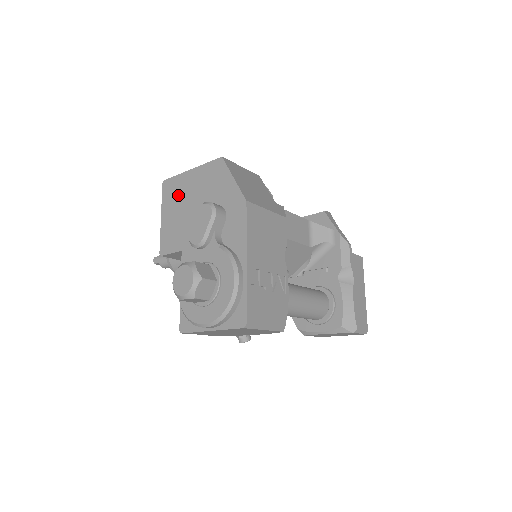
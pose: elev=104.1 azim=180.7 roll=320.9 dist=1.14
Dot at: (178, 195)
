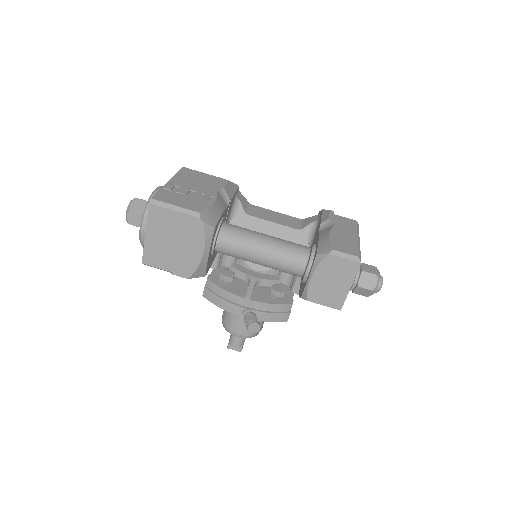
Dot at: occluded
